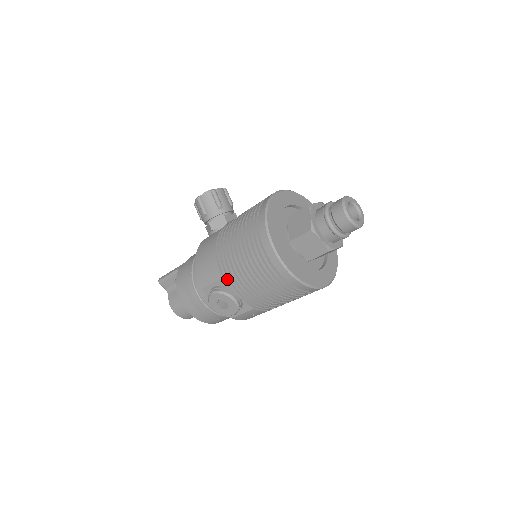
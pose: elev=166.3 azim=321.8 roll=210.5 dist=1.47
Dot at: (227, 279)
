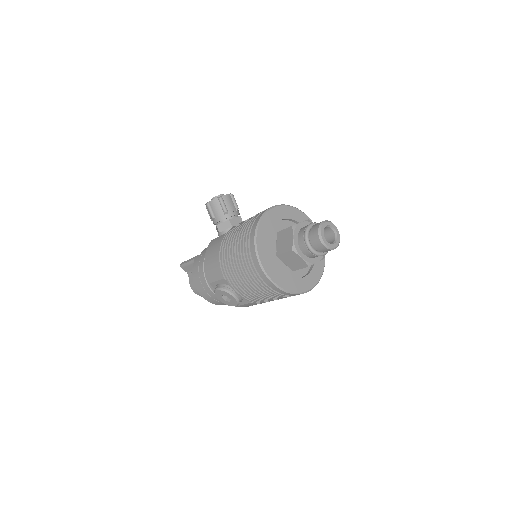
Dot at: (228, 280)
